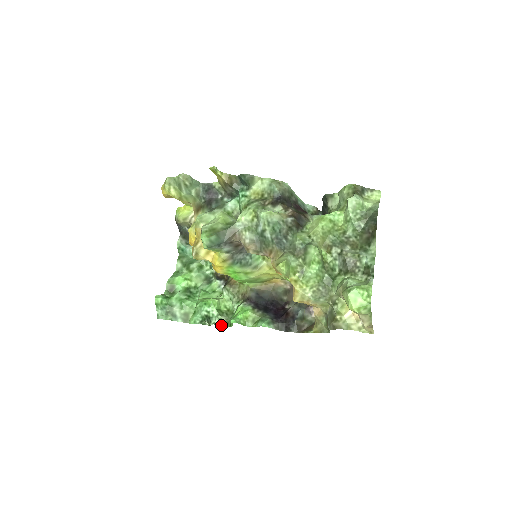
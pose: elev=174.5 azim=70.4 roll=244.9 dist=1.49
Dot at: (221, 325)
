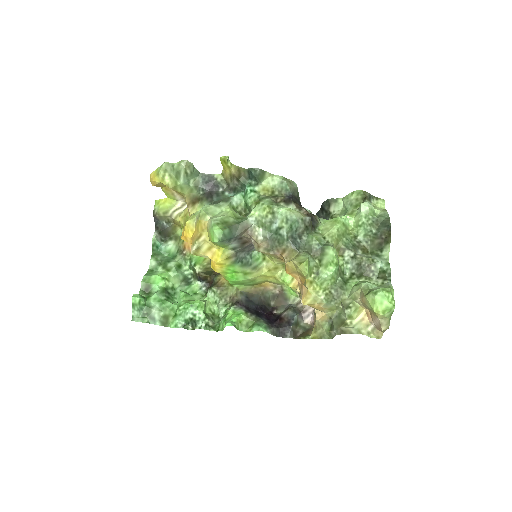
Dot at: (208, 329)
